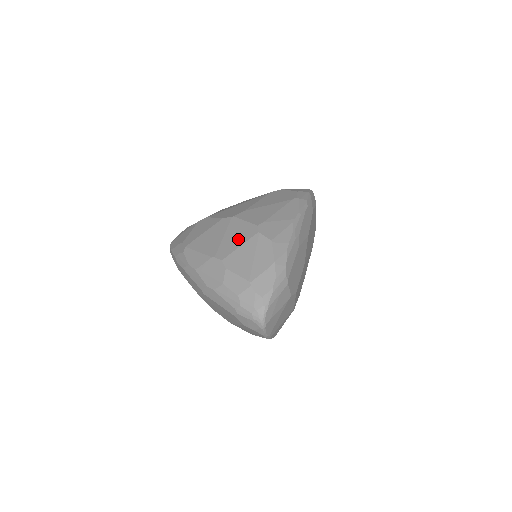
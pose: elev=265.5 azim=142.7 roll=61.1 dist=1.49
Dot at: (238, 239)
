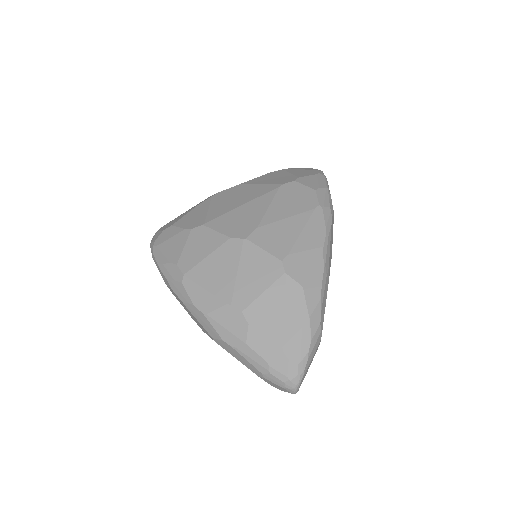
Dot at: (259, 280)
